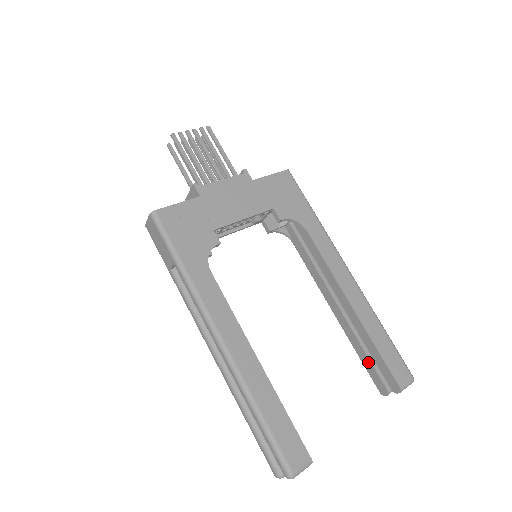
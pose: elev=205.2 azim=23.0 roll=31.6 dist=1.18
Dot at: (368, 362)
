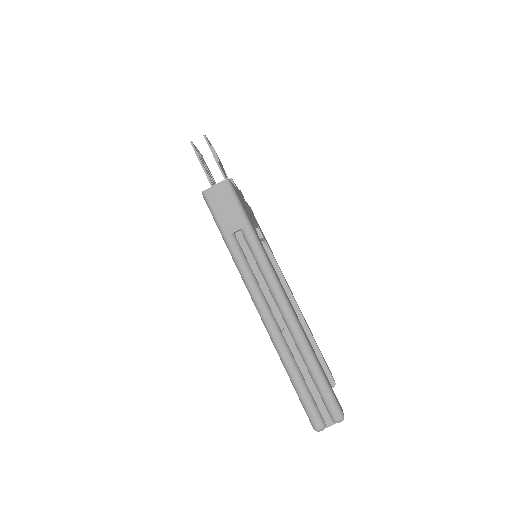
Dot at: occluded
